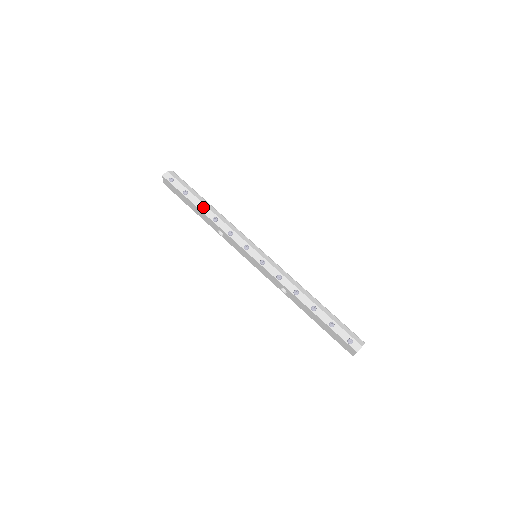
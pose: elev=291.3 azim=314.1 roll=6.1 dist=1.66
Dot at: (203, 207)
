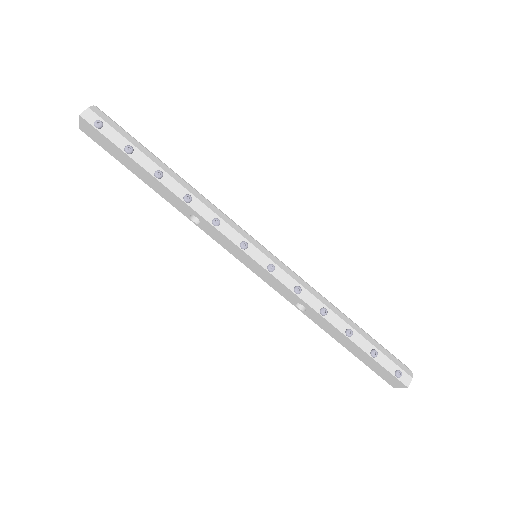
Dot at: (164, 176)
